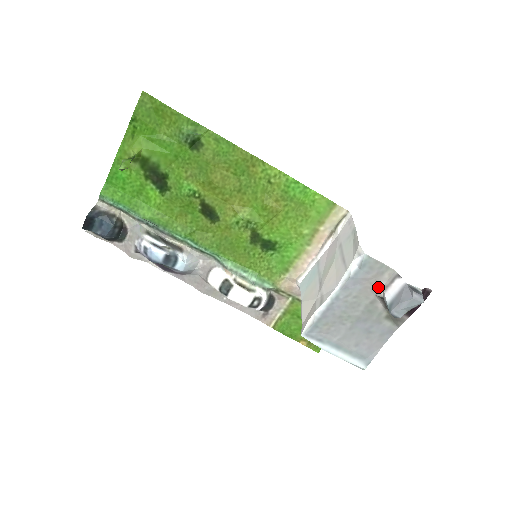
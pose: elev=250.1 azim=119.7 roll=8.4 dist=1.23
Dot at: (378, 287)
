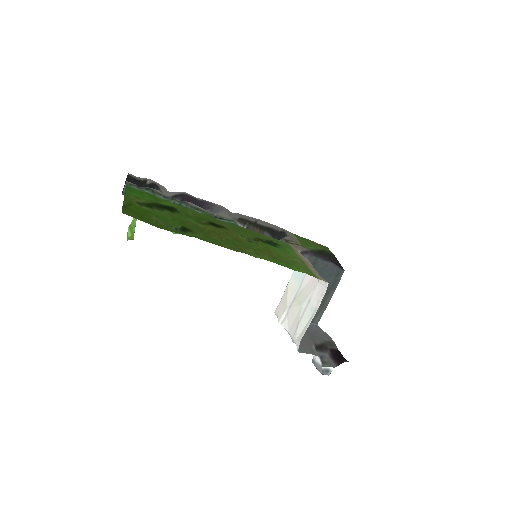
Dot at: (313, 347)
